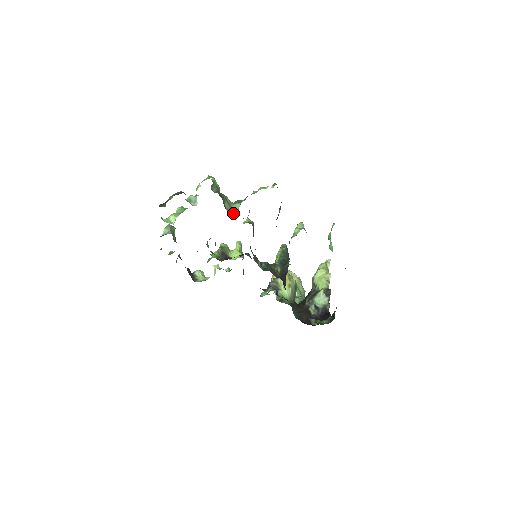
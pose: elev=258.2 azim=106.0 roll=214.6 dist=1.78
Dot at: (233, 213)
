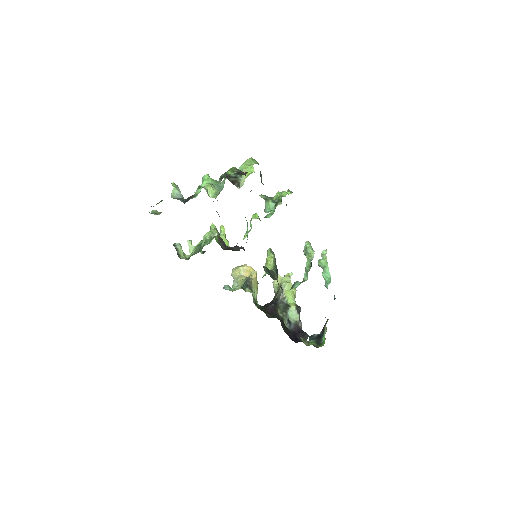
Dot at: (266, 211)
